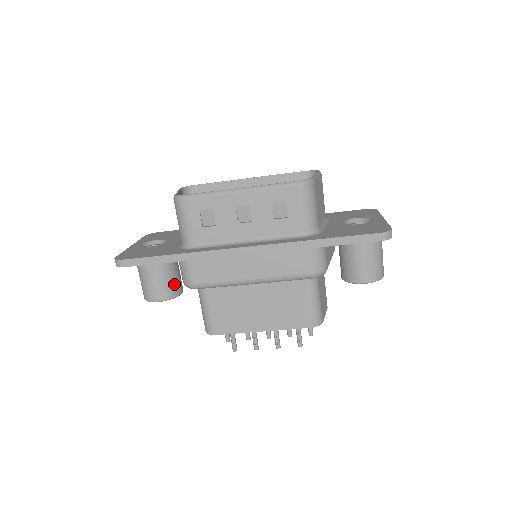
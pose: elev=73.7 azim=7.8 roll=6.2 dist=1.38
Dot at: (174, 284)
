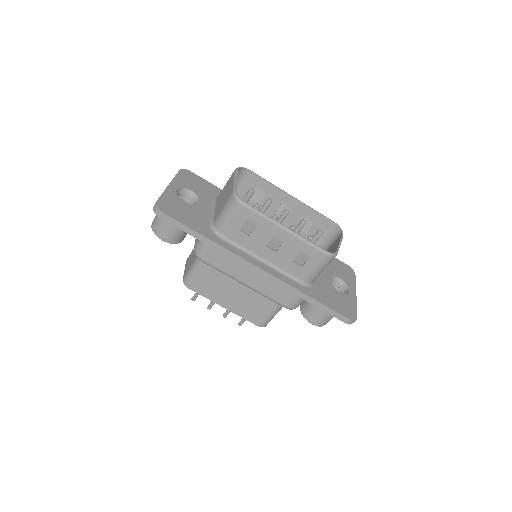
Dot at: (183, 235)
